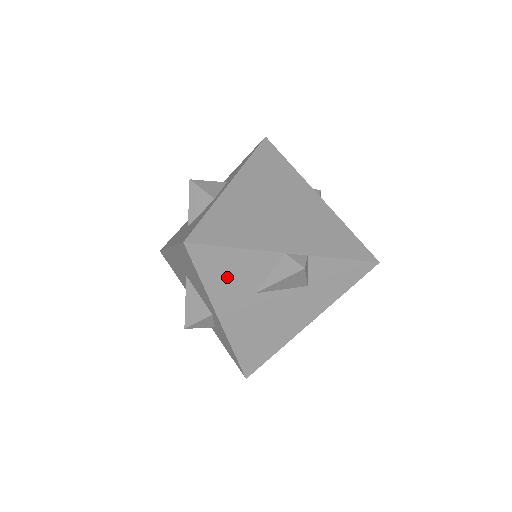
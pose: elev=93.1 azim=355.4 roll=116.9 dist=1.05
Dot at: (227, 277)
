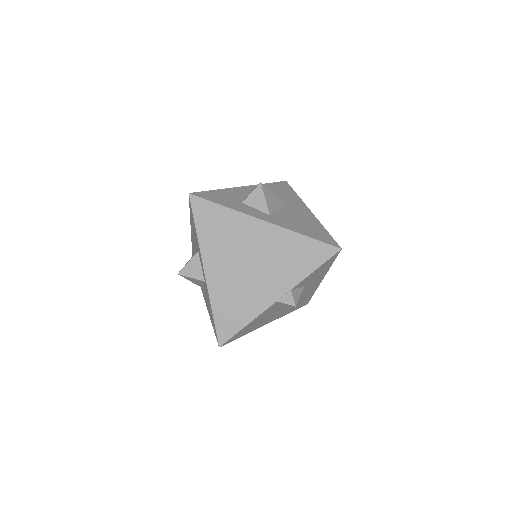
Dot at: (255, 325)
